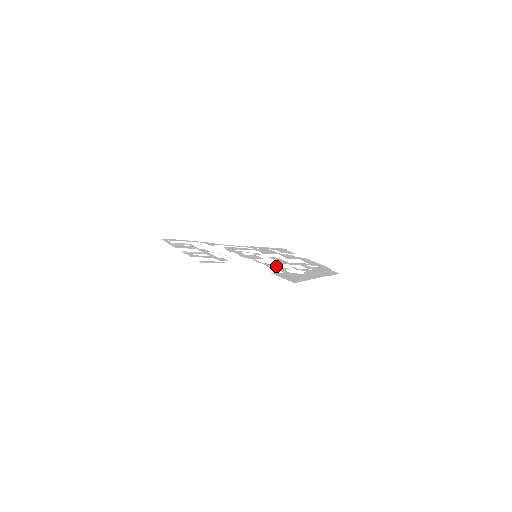
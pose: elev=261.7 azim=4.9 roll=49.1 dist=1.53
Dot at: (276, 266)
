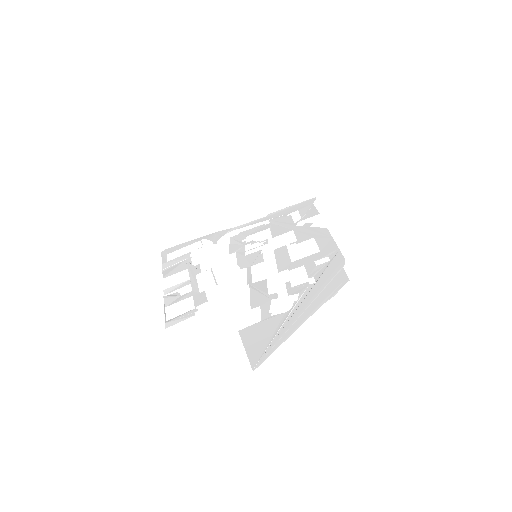
Dot at: (263, 292)
